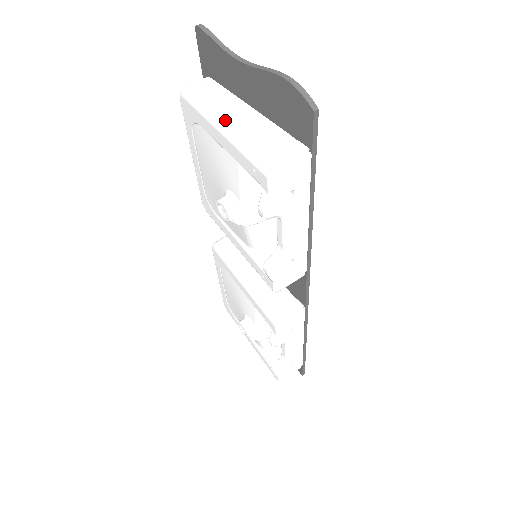
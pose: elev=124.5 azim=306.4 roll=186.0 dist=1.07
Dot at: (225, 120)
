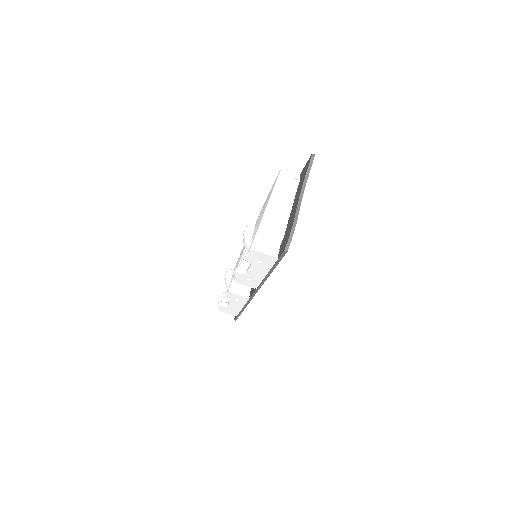
Dot at: (272, 207)
